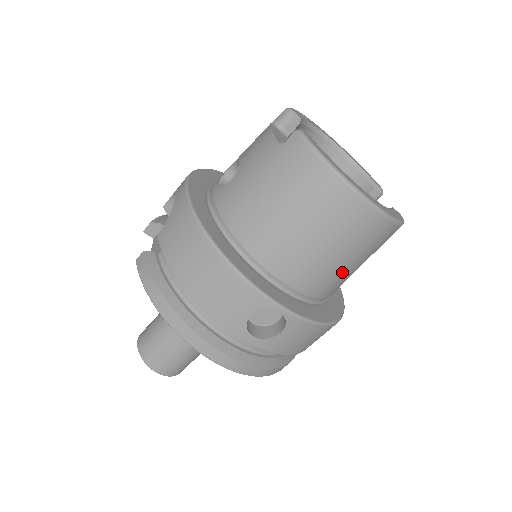
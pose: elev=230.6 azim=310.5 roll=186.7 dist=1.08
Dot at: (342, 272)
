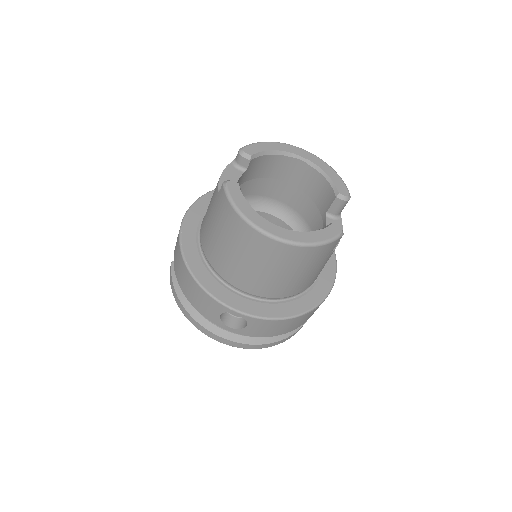
Dot at: (289, 281)
